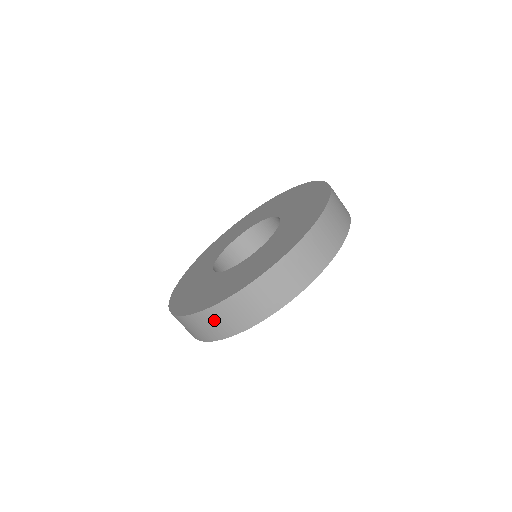
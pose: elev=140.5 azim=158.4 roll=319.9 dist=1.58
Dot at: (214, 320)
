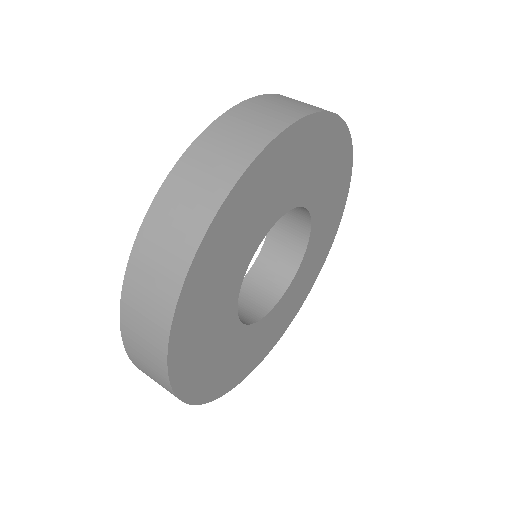
Dot at: (137, 326)
